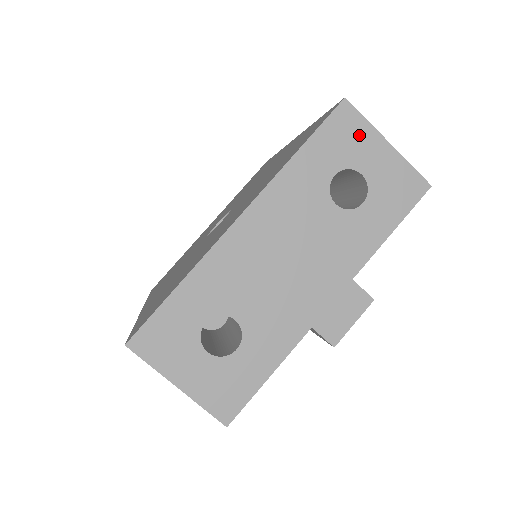
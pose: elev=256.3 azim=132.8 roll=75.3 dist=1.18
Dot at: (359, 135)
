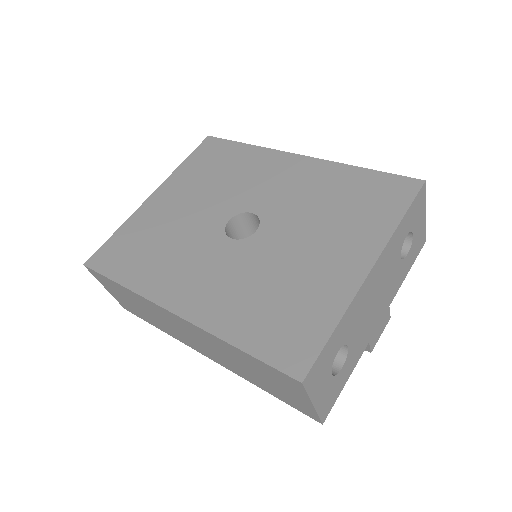
Dot at: (421, 208)
